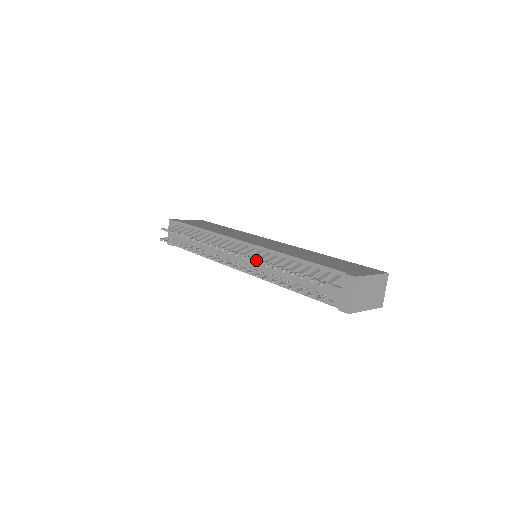
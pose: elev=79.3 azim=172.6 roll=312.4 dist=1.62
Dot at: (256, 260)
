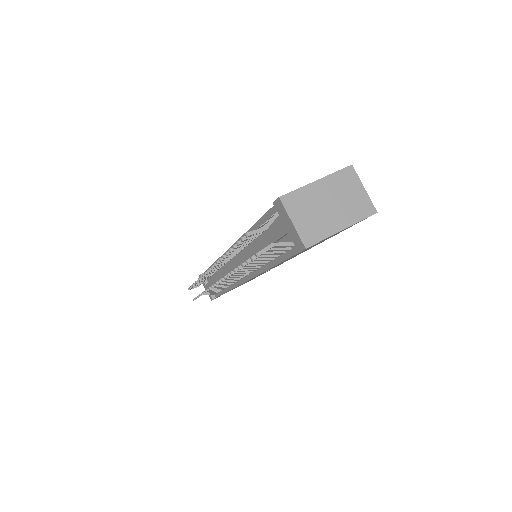
Dot at: occluded
